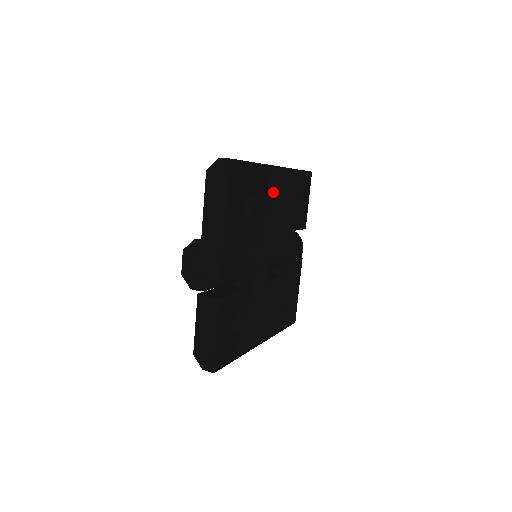
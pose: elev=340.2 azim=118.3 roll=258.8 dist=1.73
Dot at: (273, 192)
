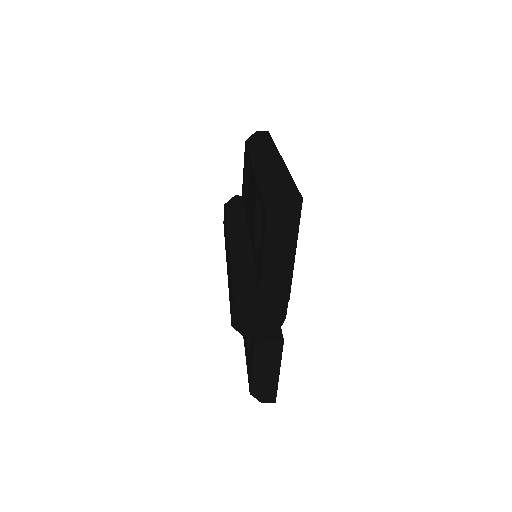
Dot at: occluded
